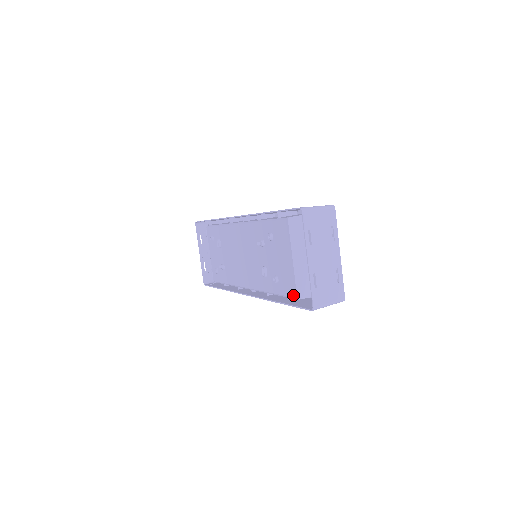
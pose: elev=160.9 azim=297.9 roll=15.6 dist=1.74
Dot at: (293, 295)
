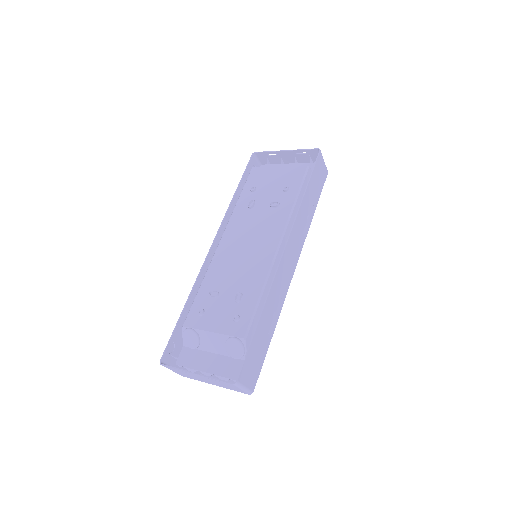
Dot at: (304, 169)
